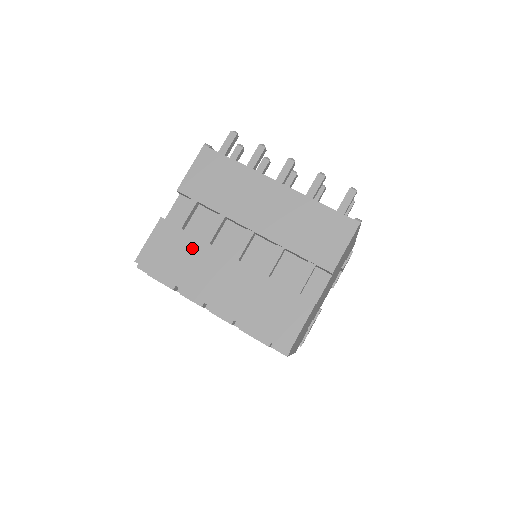
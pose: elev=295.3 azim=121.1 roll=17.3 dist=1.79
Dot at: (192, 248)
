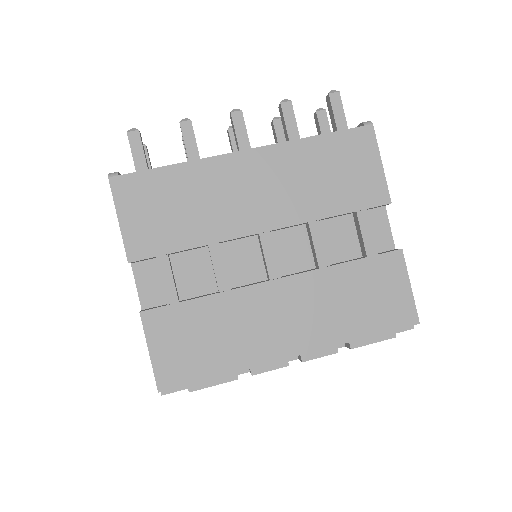
Dot at: (215, 313)
